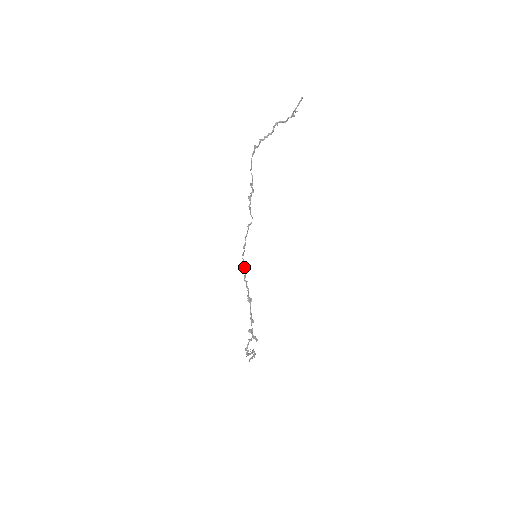
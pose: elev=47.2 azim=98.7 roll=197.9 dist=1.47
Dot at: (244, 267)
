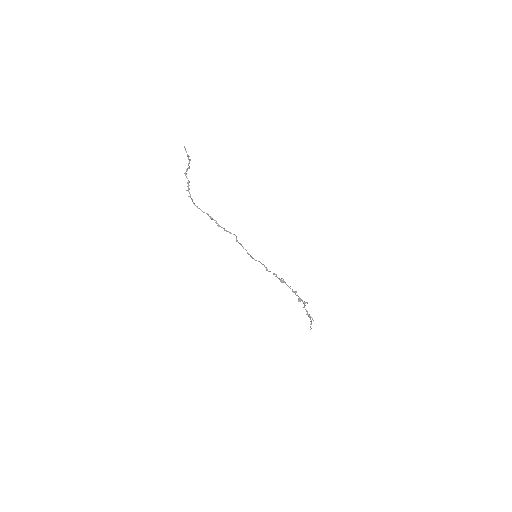
Dot at: occluded
